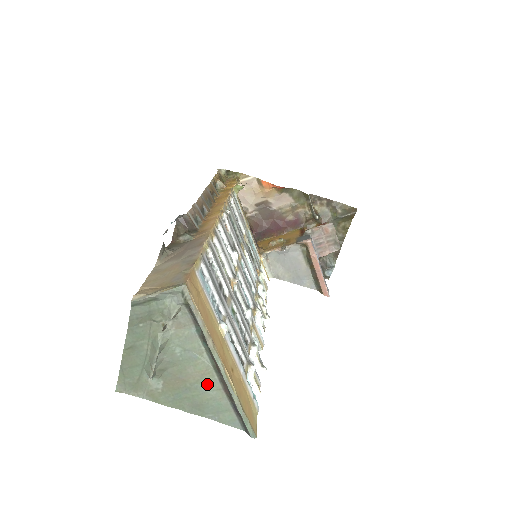
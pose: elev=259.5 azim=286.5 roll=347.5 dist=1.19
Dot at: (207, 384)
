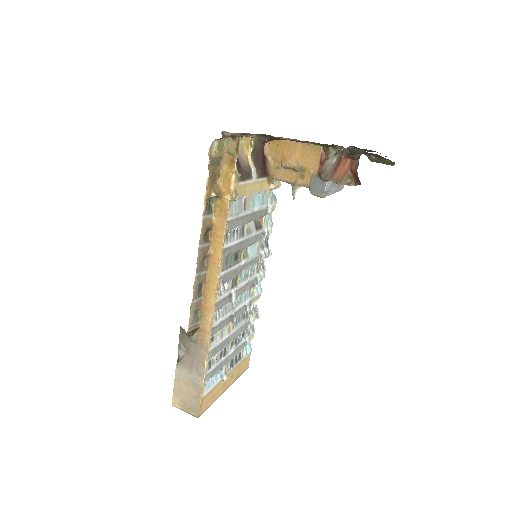
Dot at: occluded
